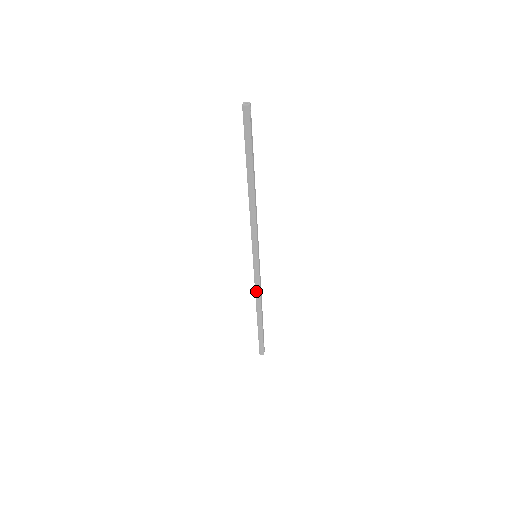
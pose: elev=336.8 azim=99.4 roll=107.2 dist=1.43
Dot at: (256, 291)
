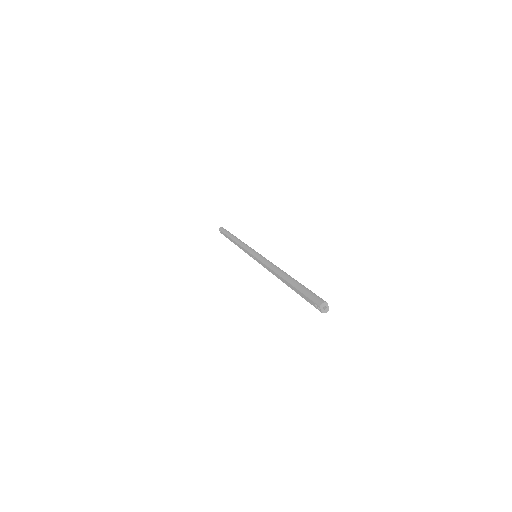
Dot at: occluded
